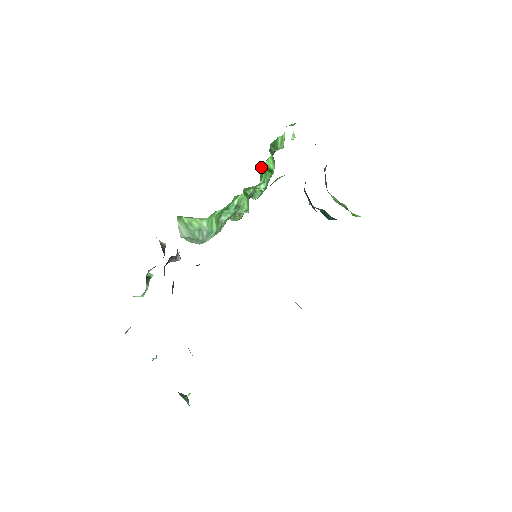
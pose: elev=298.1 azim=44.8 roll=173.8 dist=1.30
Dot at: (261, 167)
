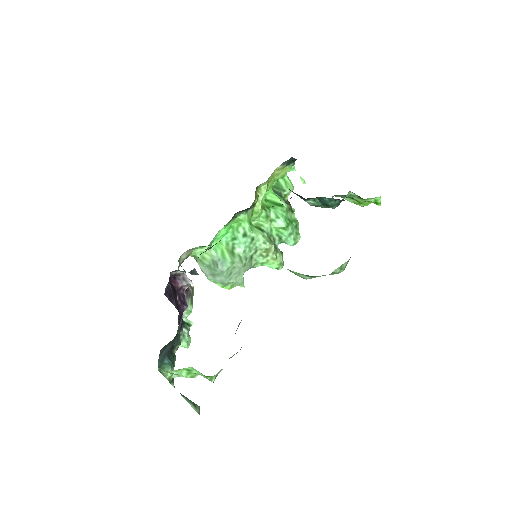
Dot at: occluded
